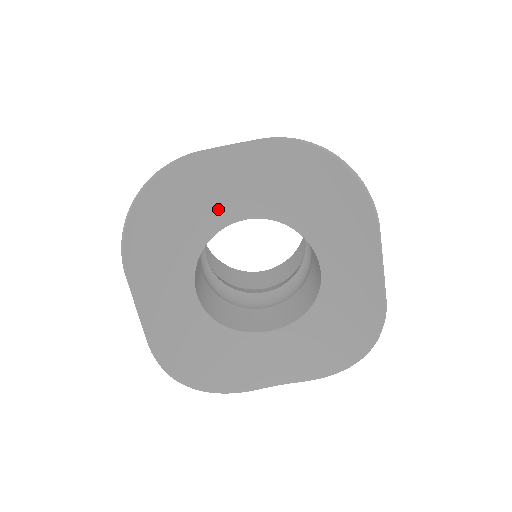
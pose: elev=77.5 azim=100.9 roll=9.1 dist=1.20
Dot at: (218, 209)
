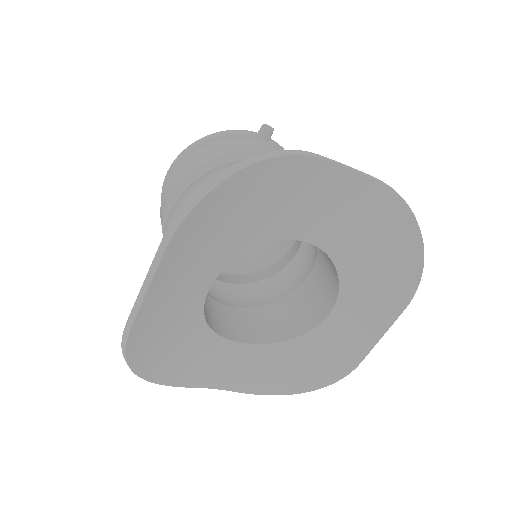
Dot at: (291, 220)
